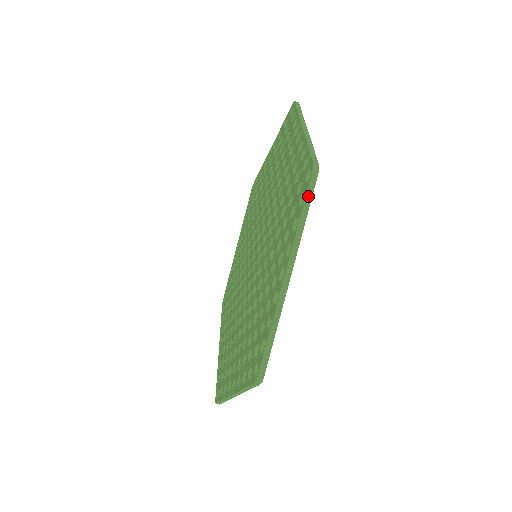
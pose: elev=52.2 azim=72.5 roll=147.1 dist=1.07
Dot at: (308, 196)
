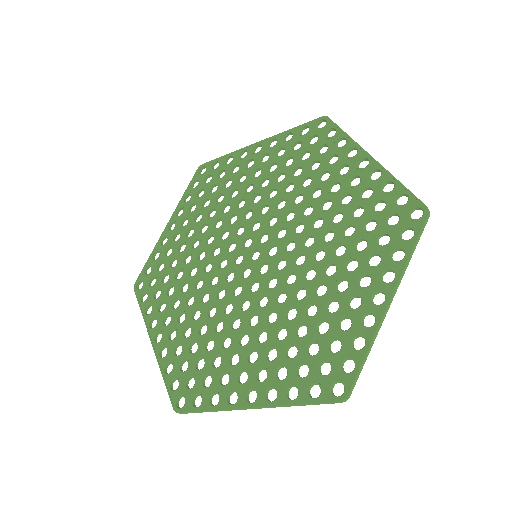
Dot at: (319, 404)
